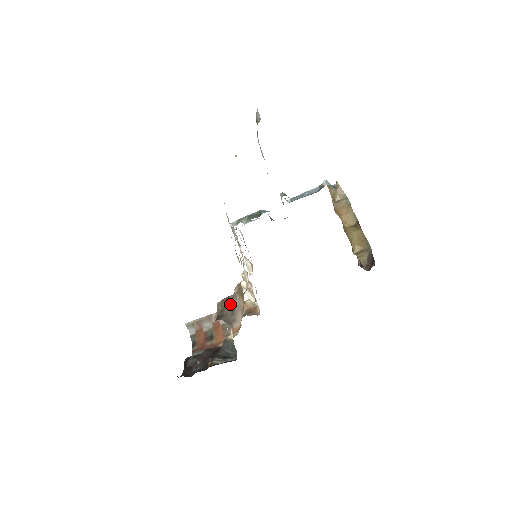
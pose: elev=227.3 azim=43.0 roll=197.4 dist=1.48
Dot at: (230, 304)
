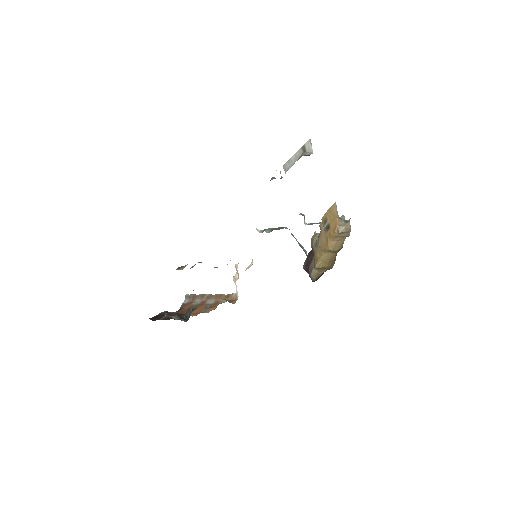
Dot at: occluded
